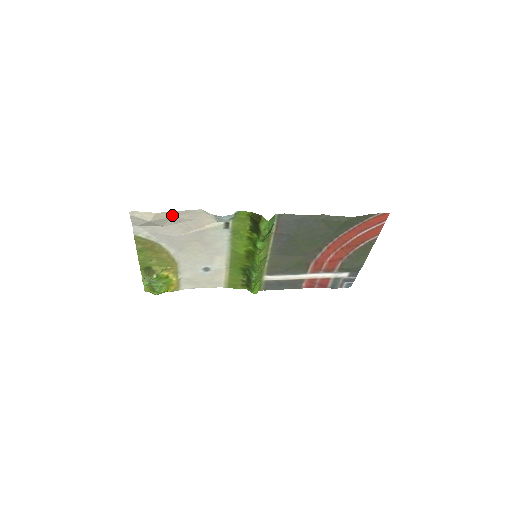
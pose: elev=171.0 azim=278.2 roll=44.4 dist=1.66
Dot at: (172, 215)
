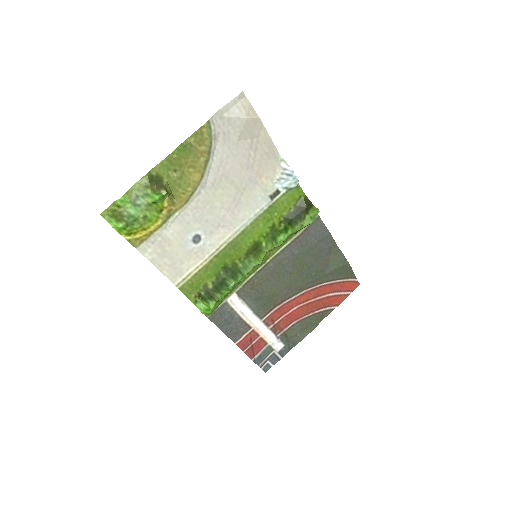
Dot at: (261, 135)
